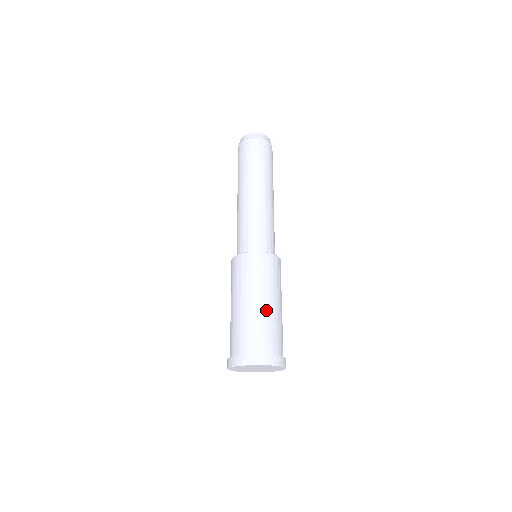
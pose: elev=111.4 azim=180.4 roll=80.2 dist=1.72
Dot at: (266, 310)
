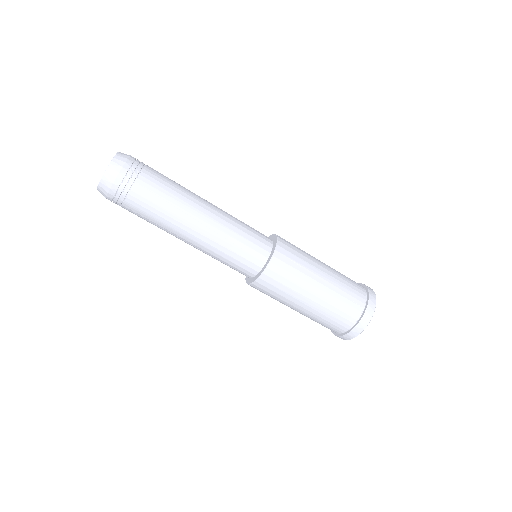
Dot at: (319, 302)
